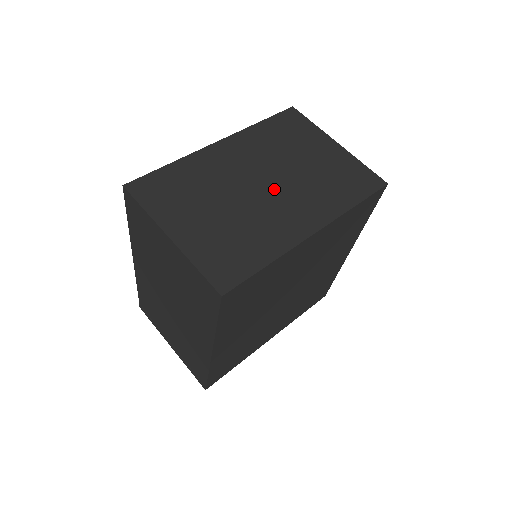
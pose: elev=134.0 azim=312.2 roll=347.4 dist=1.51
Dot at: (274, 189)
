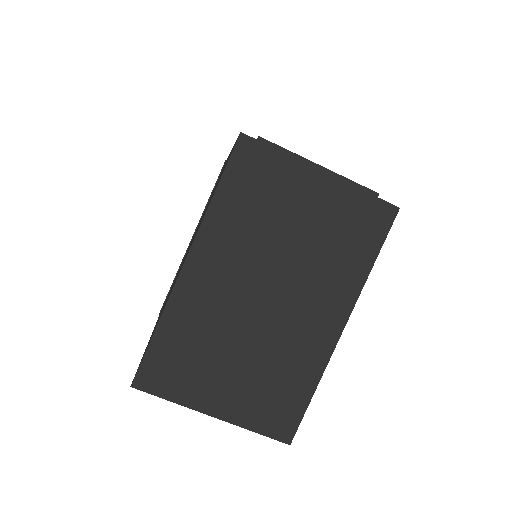
Dot at: (280, 296)
